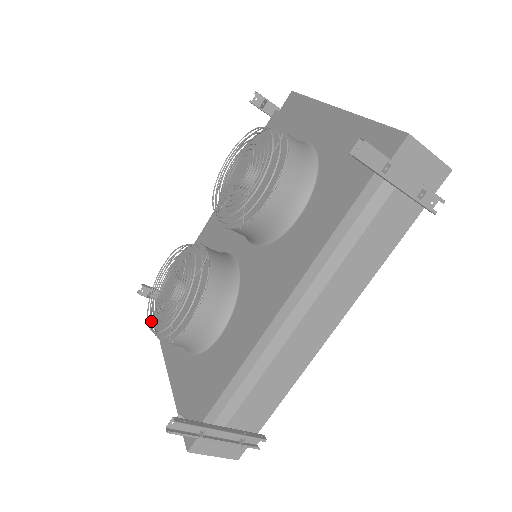
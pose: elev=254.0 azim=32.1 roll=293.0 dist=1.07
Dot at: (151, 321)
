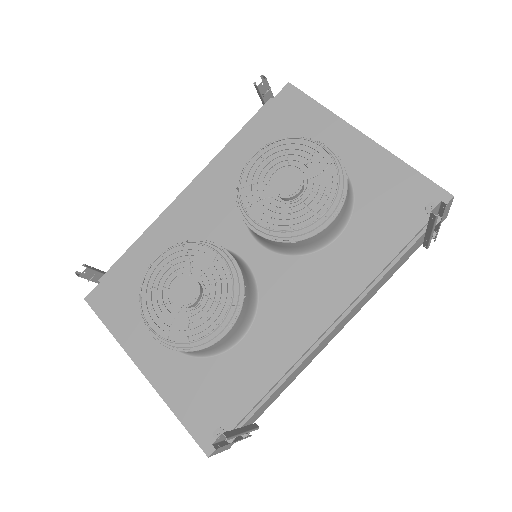
Dot at: (158, 327)
